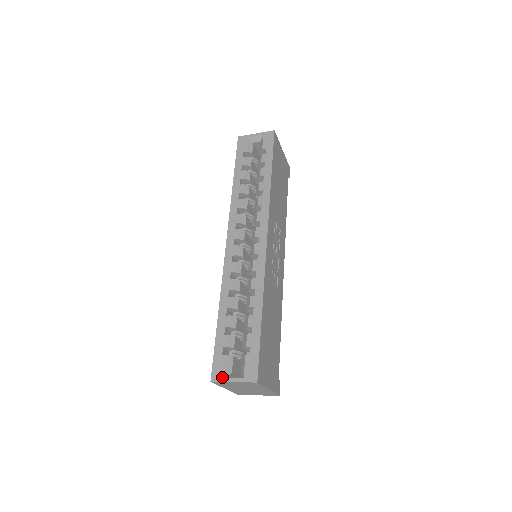
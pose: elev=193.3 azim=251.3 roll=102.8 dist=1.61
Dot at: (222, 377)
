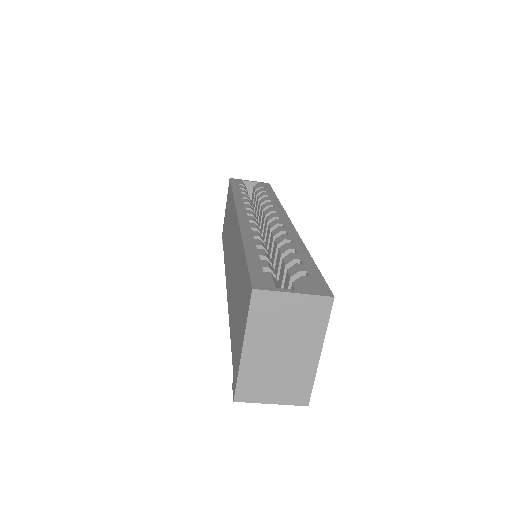
Dot at: (272, 287)
